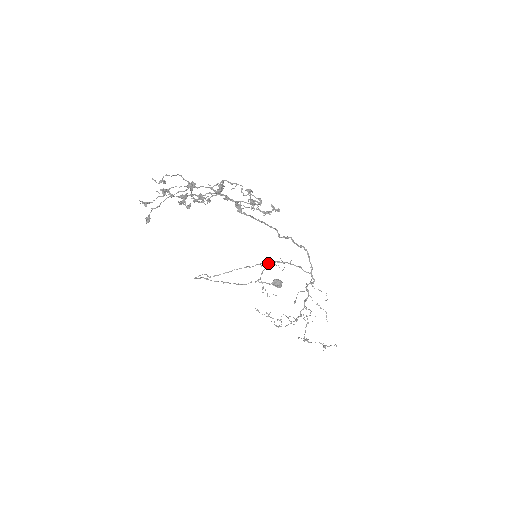
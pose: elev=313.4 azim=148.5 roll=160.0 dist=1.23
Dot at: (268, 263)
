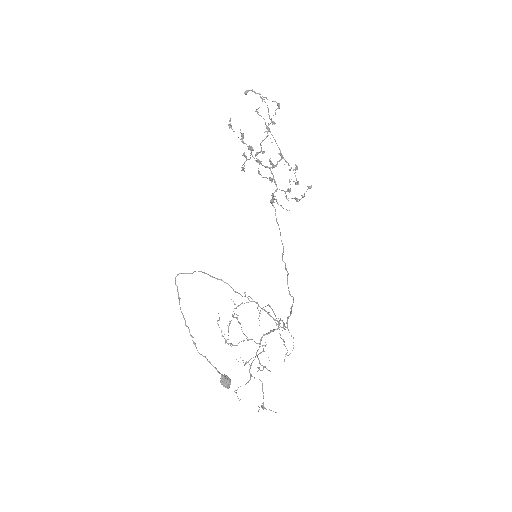
Dot at: (250, 301)
